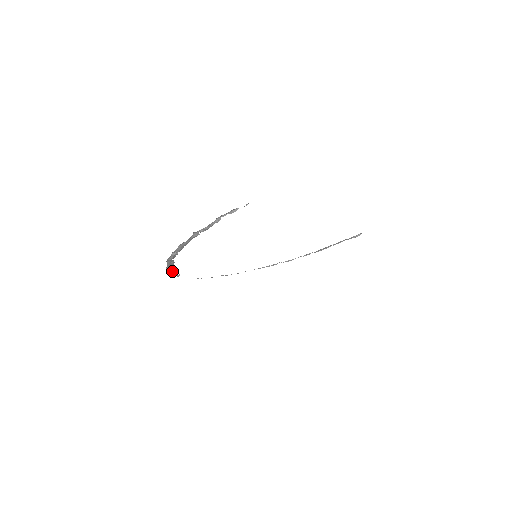
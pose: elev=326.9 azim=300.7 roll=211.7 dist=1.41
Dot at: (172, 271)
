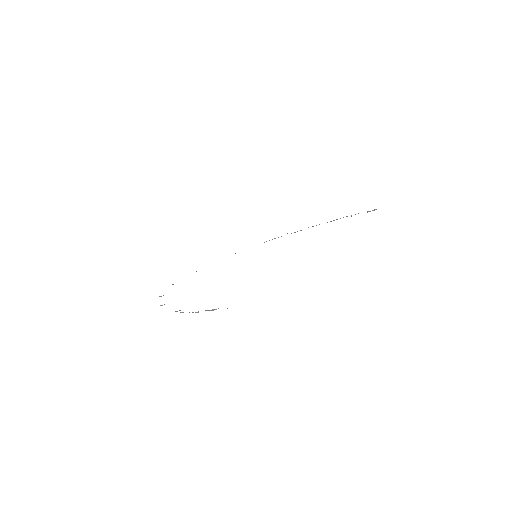
Dot at: occluded
